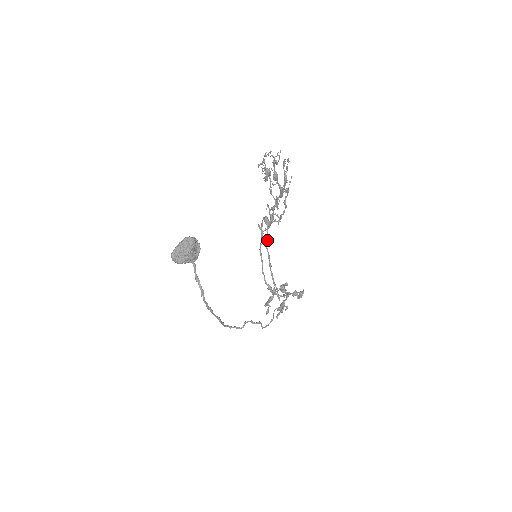
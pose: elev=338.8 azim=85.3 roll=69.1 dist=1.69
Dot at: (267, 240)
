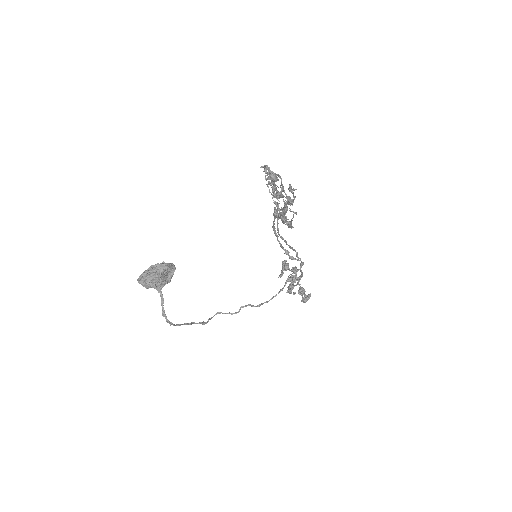
Dot at: (277, 230)
